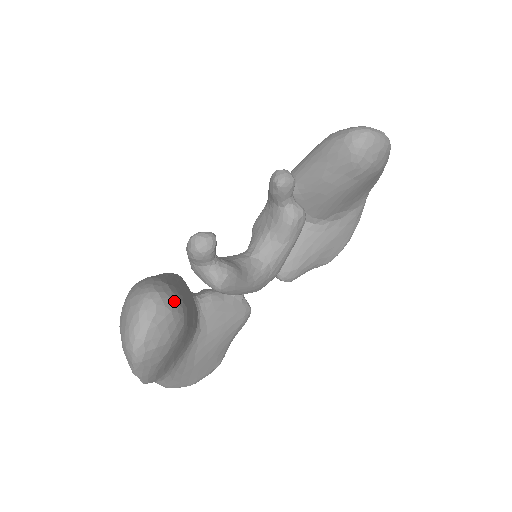
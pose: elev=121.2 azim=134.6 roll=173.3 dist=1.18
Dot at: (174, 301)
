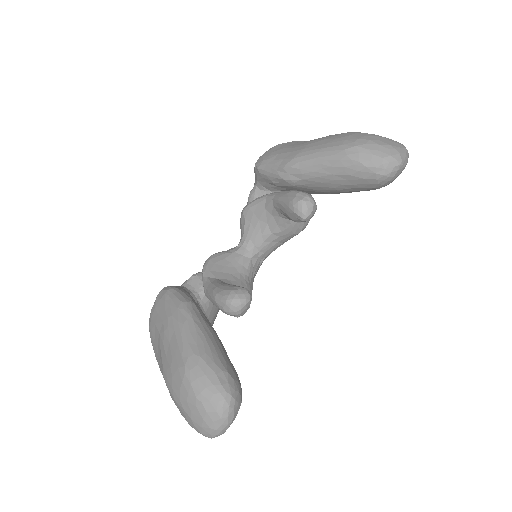
Dot at: (240, 390)
